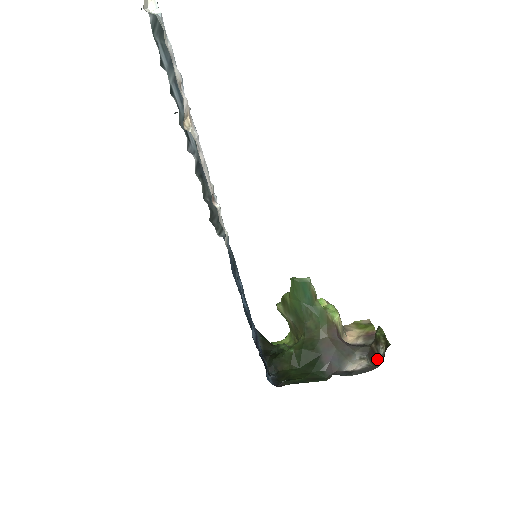
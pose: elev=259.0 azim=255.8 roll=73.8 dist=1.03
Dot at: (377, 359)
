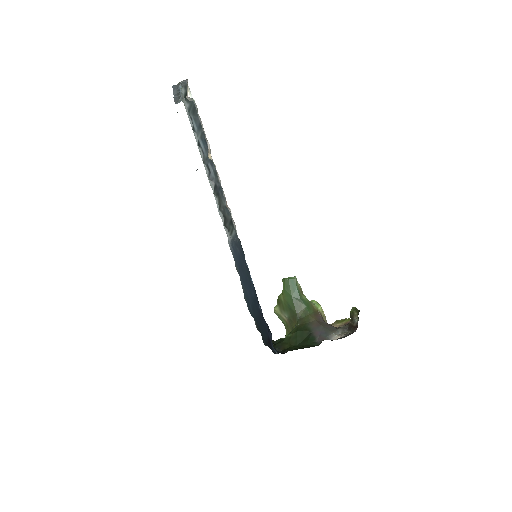
Dot at: (354, 327)
